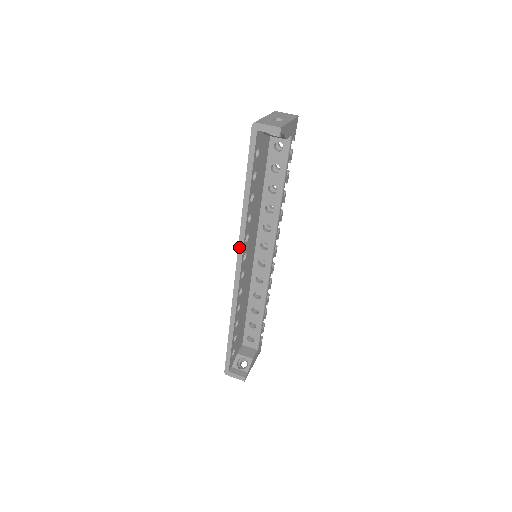
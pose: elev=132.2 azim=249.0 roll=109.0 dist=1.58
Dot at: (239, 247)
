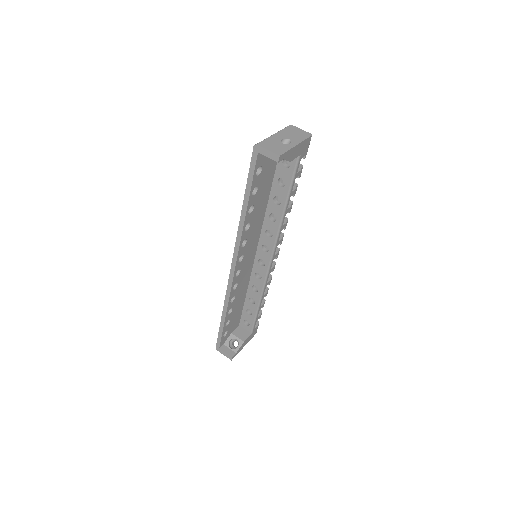
Dot at: (235, 250)
